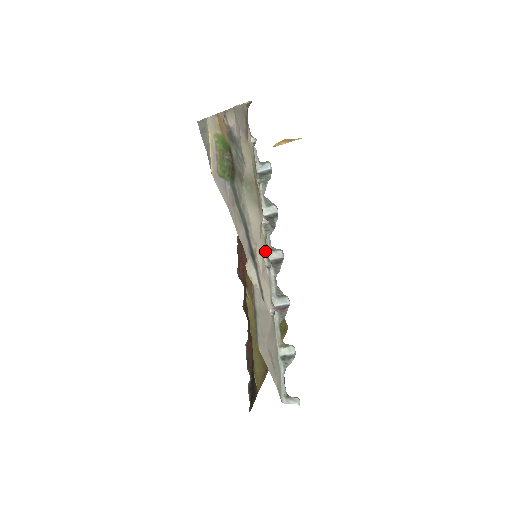
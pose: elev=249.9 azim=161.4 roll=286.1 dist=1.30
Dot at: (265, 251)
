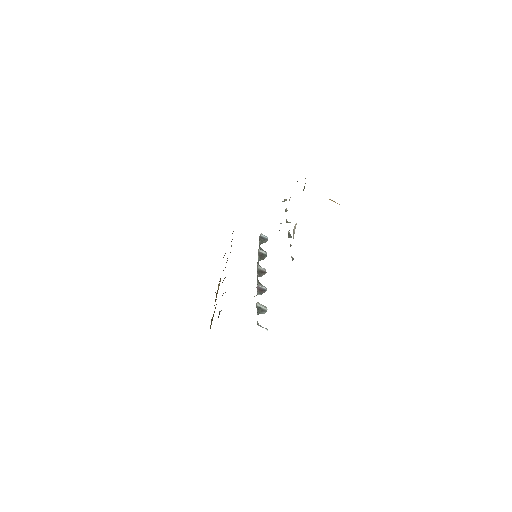
Dot at: occluded
